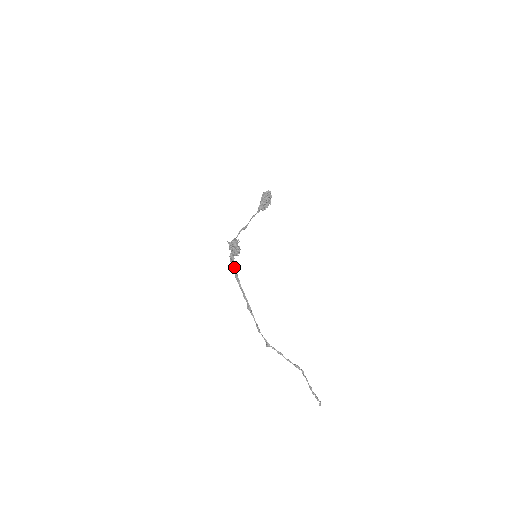
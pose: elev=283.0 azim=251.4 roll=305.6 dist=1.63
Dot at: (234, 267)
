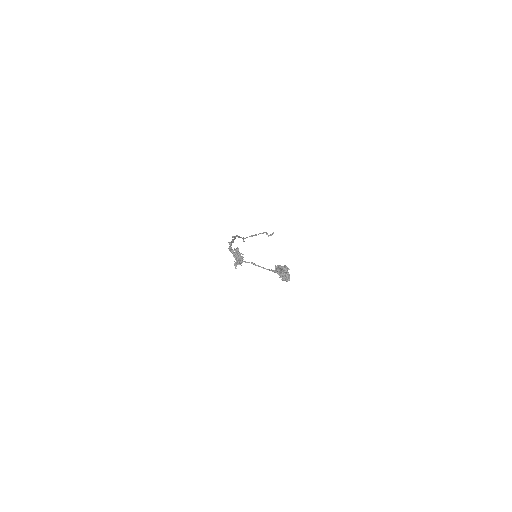
Dot at: occluded
